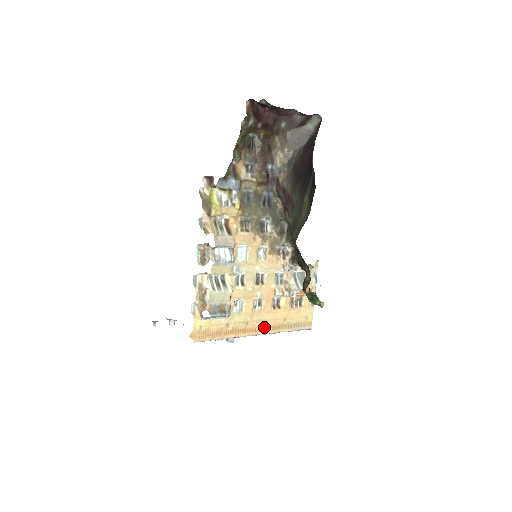
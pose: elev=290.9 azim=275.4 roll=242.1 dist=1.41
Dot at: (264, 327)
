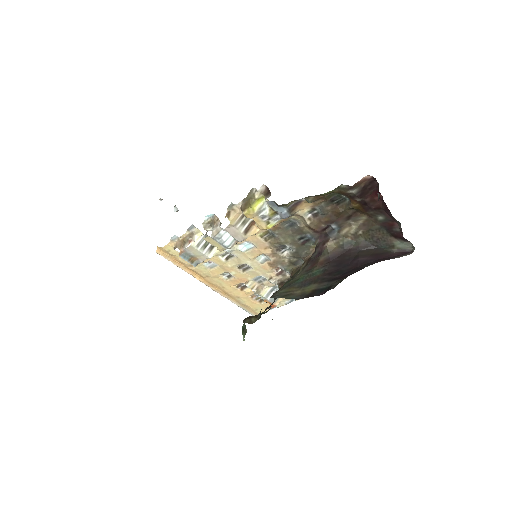
Dot at: (218, 287)
